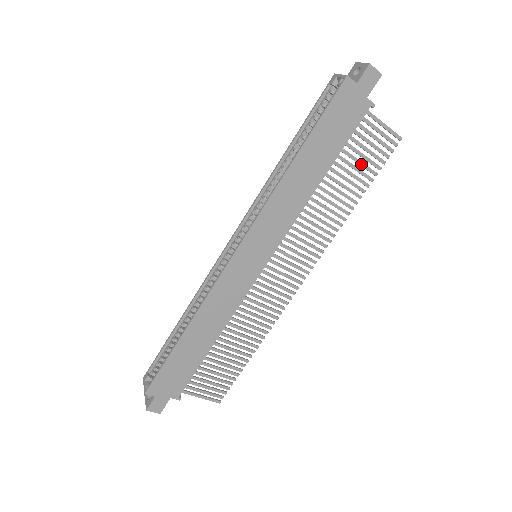
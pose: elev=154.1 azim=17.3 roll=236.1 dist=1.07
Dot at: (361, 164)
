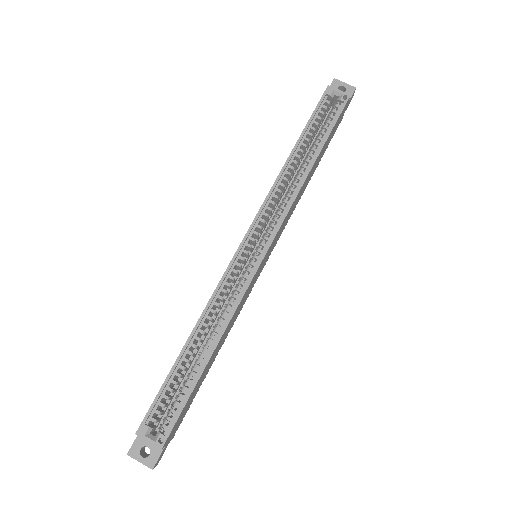
Dot at: occluded
